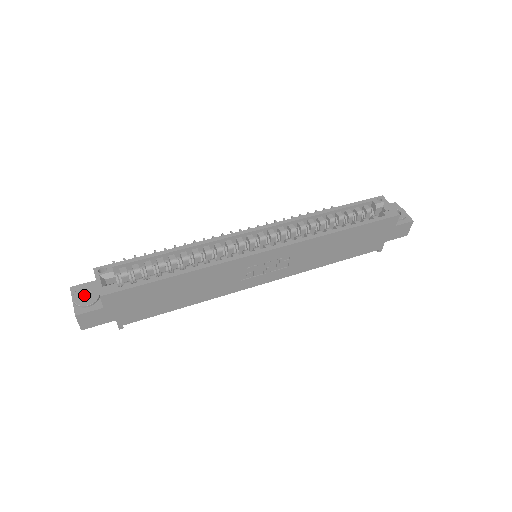
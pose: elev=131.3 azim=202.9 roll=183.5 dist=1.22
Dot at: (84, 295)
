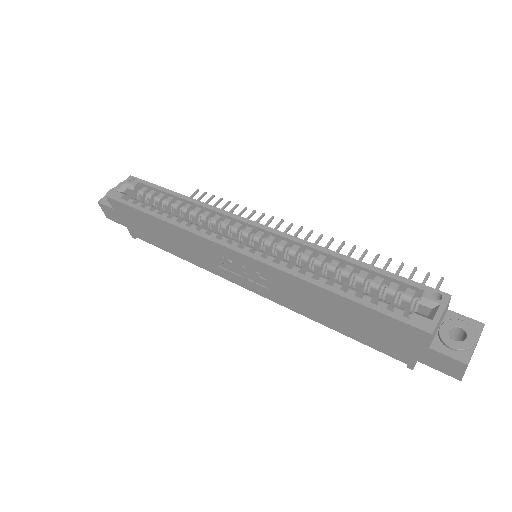
Dot at: occluded
